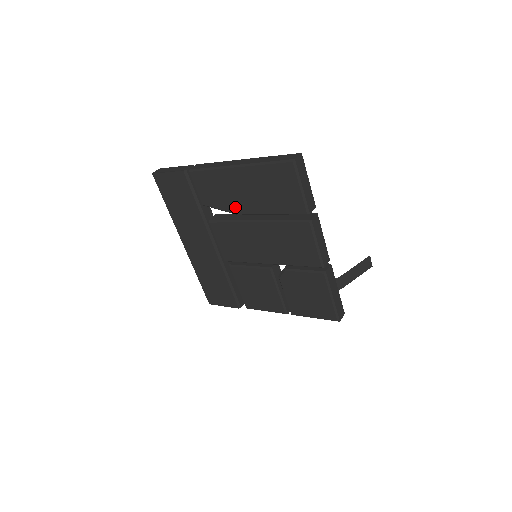
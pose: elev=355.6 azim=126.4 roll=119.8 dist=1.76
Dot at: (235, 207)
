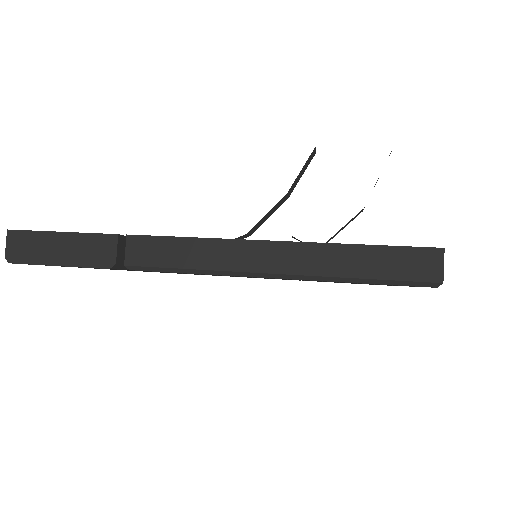
Dot at: occluded
